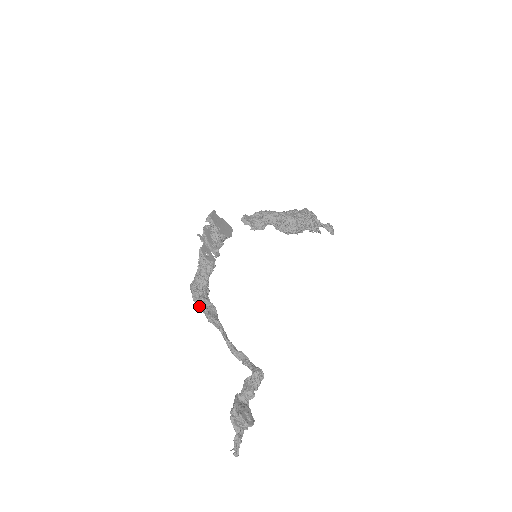
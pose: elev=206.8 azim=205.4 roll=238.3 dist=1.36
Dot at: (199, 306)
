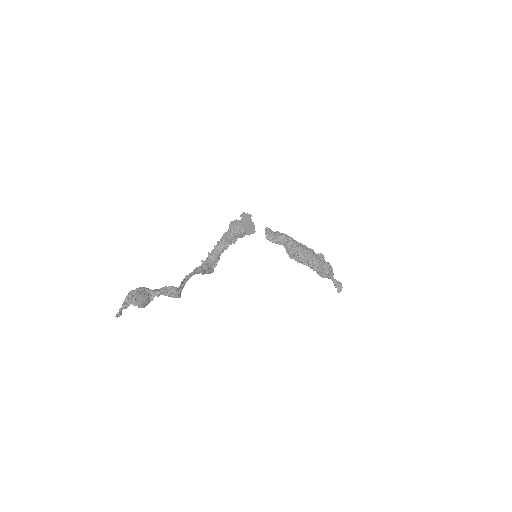
Dot at: occluded
